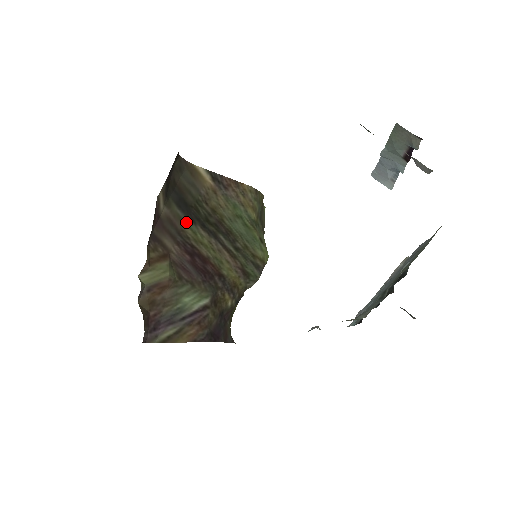
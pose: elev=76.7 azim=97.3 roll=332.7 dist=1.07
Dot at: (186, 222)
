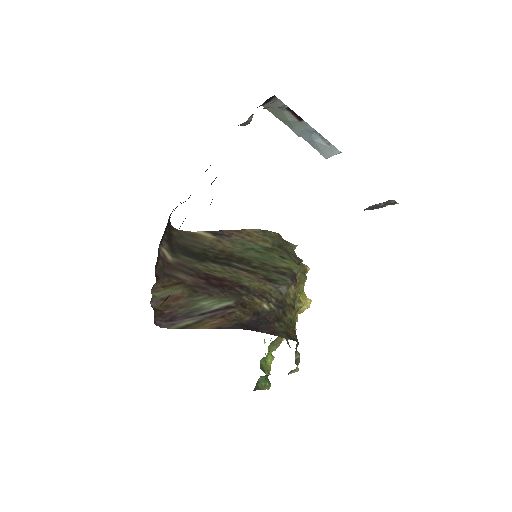
Dot at: (196, 263)
